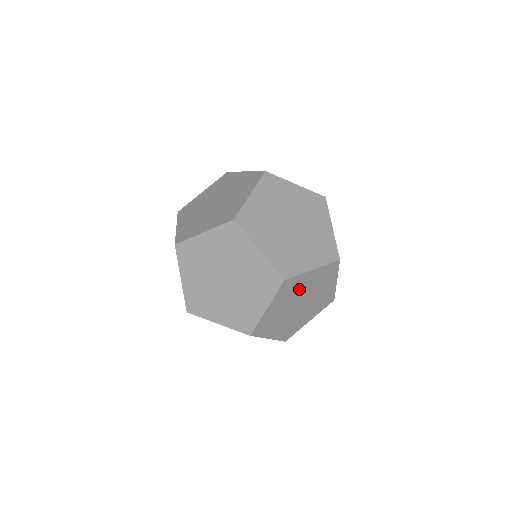
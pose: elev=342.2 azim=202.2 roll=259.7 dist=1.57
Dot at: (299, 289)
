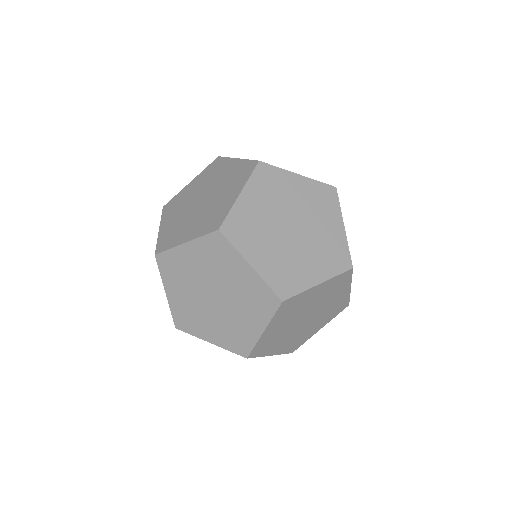
Dot at: occluded
